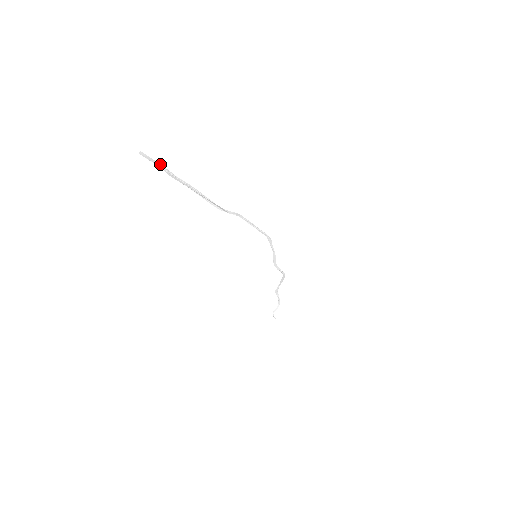
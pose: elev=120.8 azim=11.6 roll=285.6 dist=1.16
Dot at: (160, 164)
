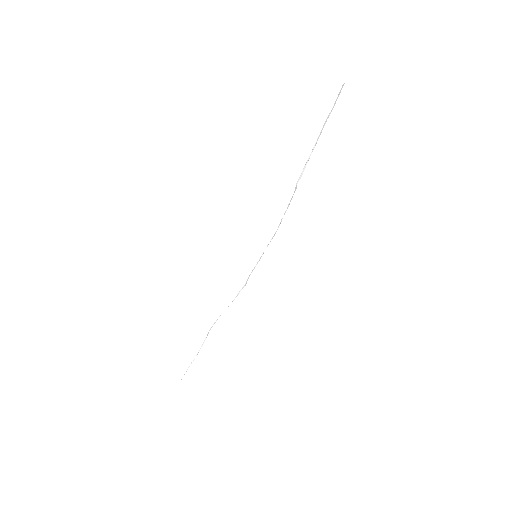
Dot at: occluded
